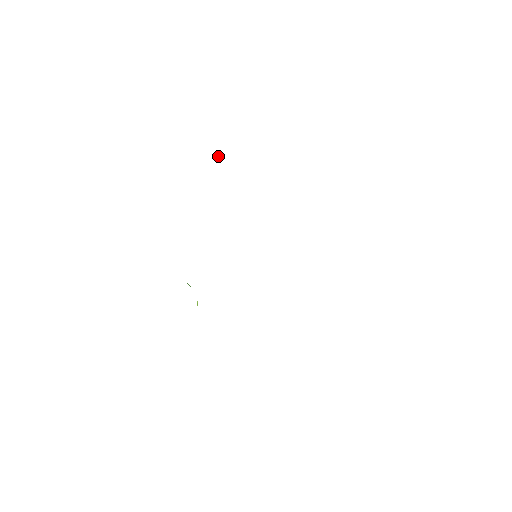
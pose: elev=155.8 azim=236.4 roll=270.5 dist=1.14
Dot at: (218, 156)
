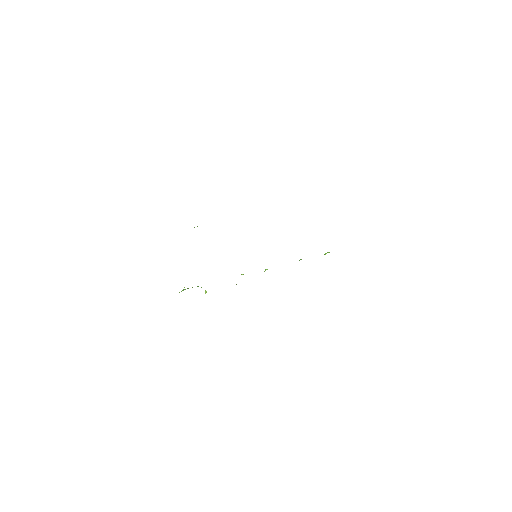
Dot at: occluded
